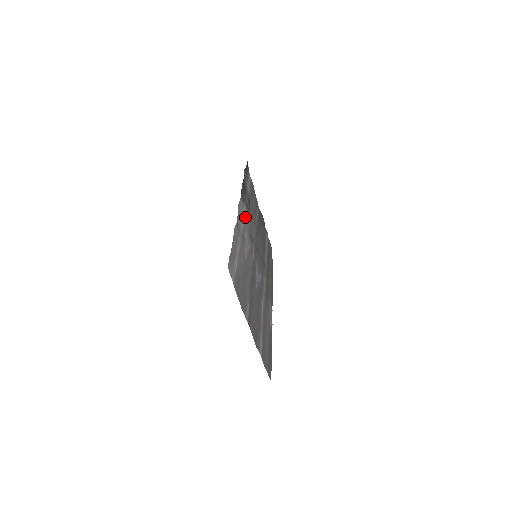
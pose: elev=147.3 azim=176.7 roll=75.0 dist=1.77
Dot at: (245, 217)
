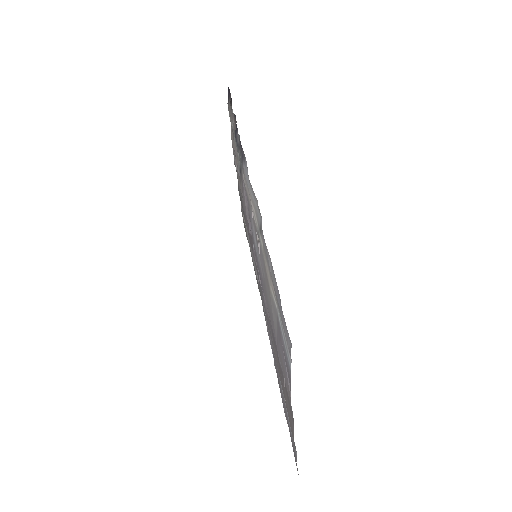
Dot at: (247, 193)
